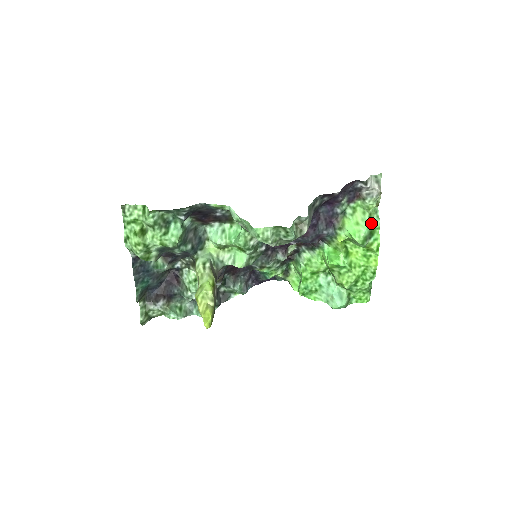
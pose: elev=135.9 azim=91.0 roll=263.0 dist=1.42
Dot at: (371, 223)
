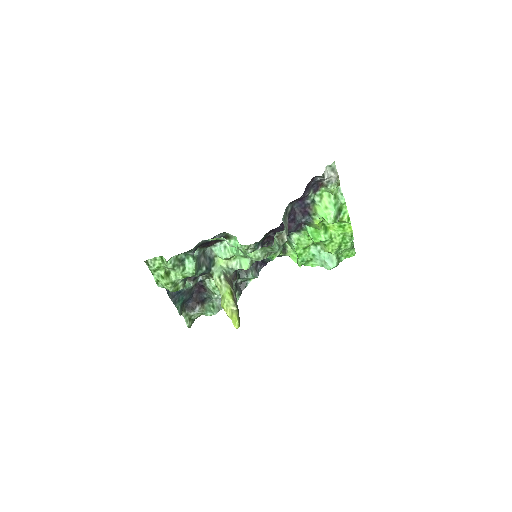
Dot at: (337, 202)
